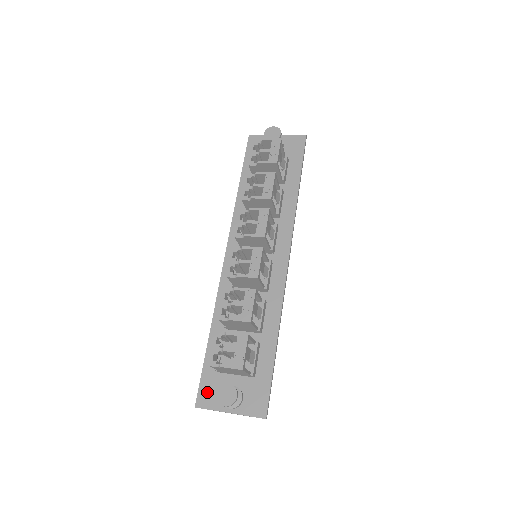
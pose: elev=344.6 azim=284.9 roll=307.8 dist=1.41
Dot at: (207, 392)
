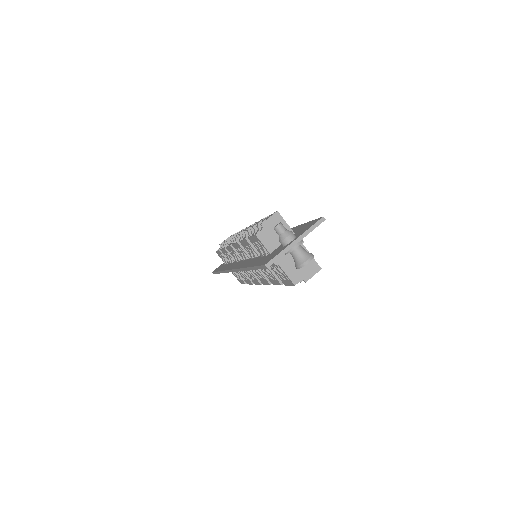
Dot at: occluded
